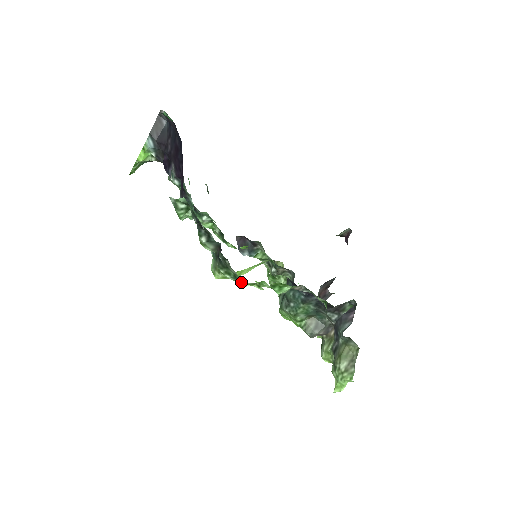
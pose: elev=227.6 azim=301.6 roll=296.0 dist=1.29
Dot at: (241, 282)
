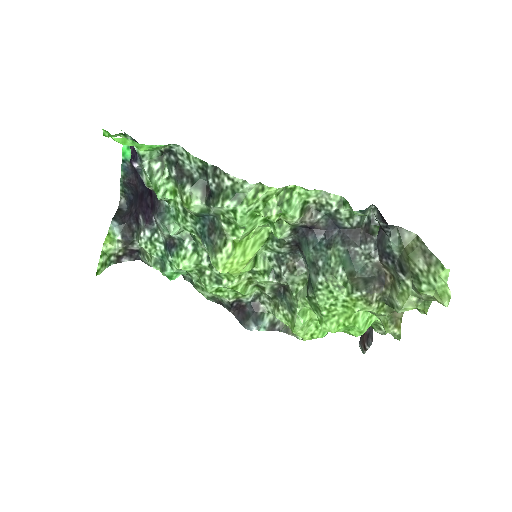
Dot at: (243, 199)
